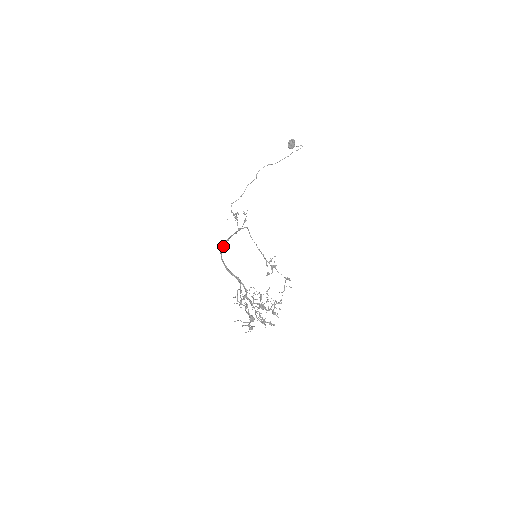
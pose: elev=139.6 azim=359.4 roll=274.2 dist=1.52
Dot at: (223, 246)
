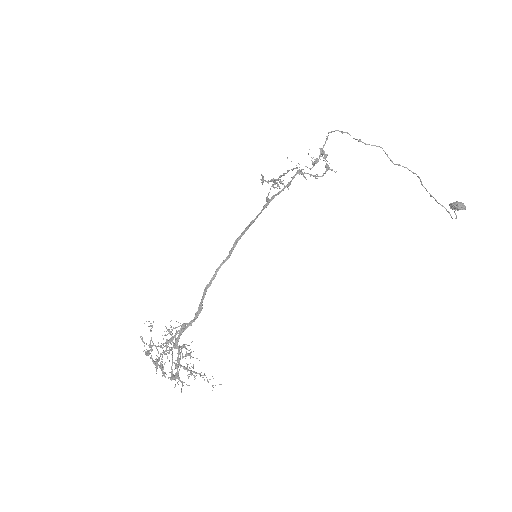
Dot at: occluded
